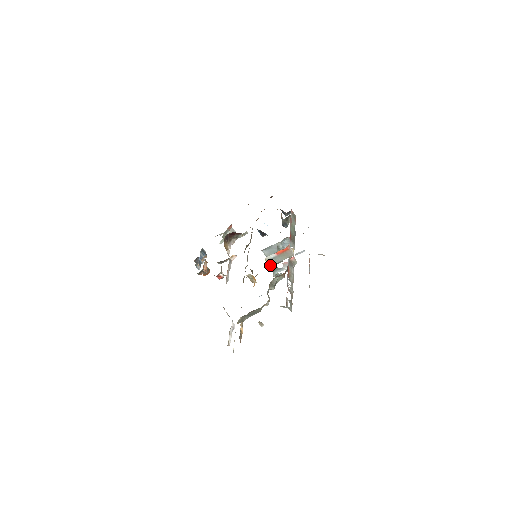
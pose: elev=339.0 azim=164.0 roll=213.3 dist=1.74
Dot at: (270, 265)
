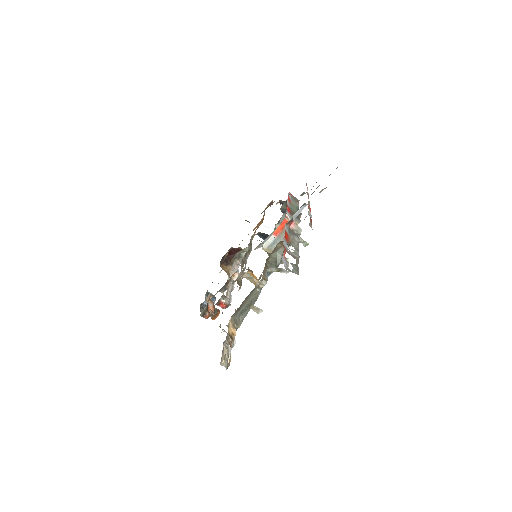
Dot at: occluded
